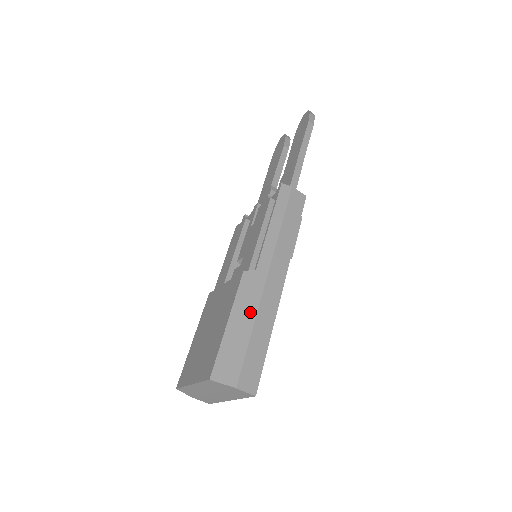
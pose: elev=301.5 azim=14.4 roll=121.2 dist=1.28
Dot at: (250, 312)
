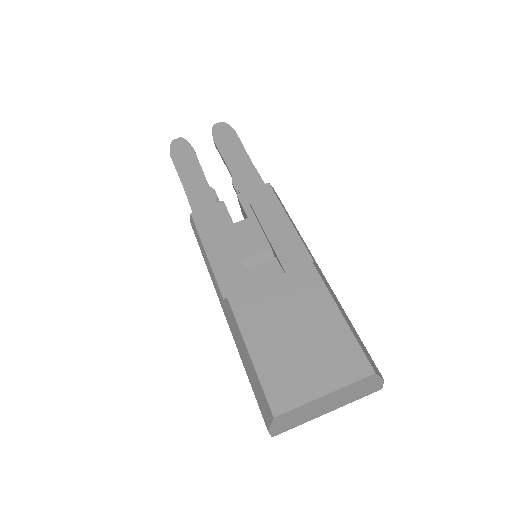
Dot at: (340, 304)
